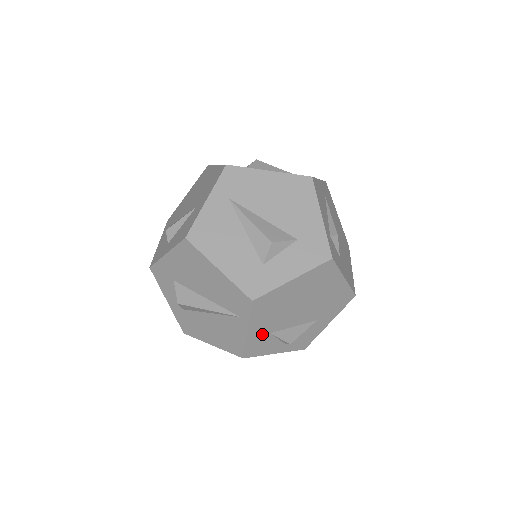
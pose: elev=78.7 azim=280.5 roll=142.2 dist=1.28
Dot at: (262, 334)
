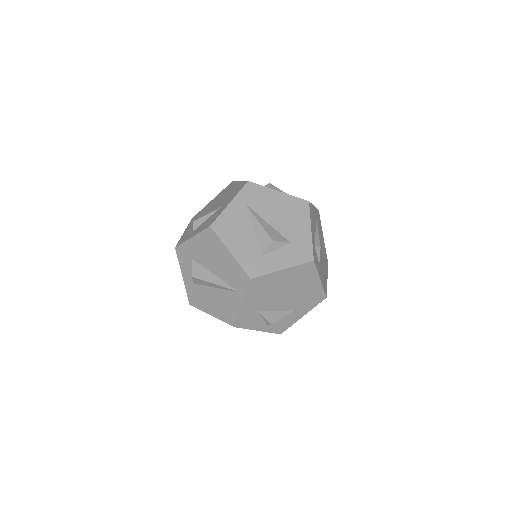
Dot at: (252, 310)
